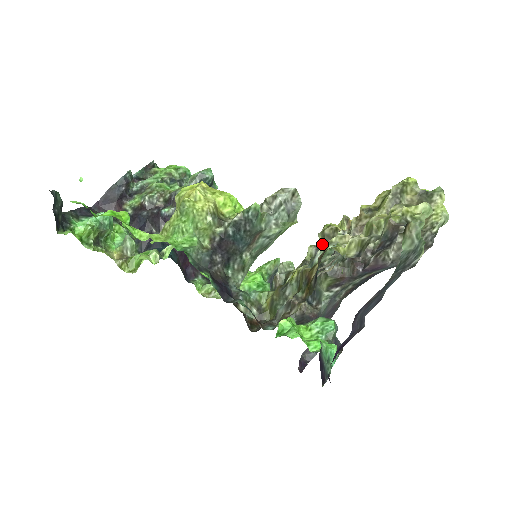
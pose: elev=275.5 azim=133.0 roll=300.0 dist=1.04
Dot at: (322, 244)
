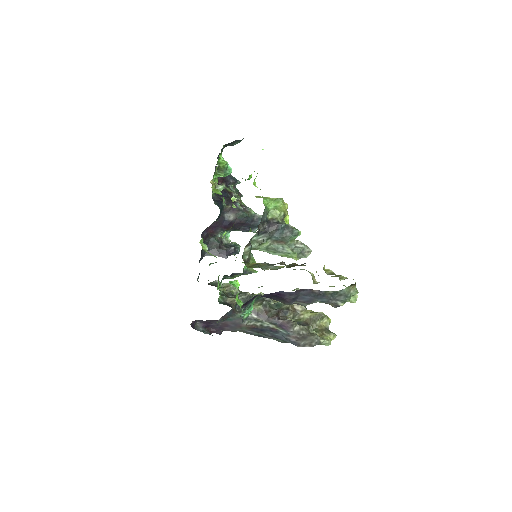
Dot at: occluded
